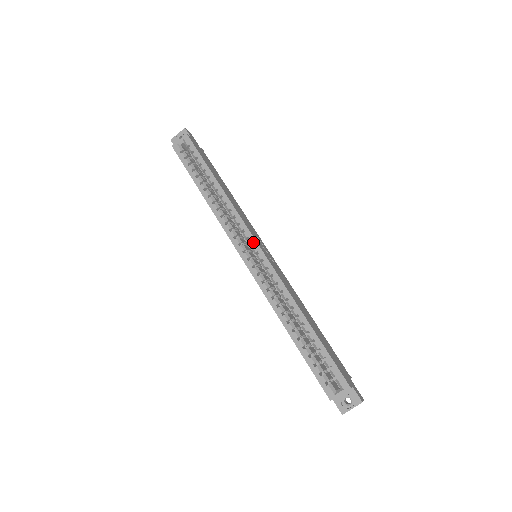
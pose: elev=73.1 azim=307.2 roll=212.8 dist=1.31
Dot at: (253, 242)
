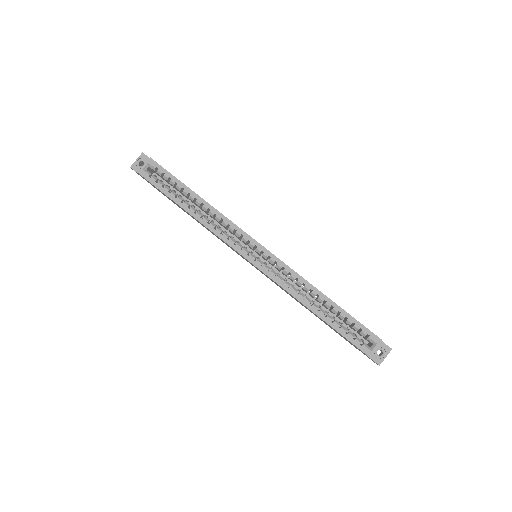
Dot at: (255, 243)
